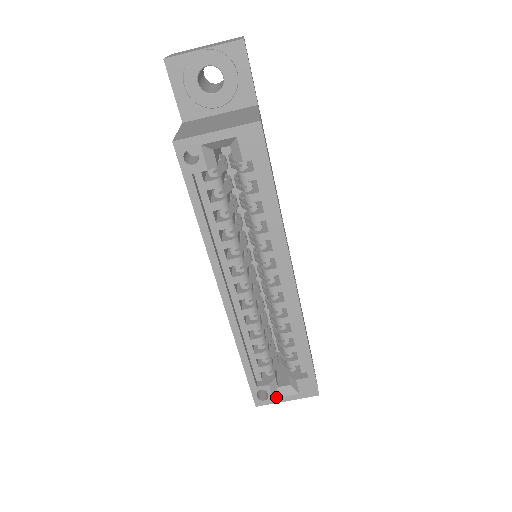
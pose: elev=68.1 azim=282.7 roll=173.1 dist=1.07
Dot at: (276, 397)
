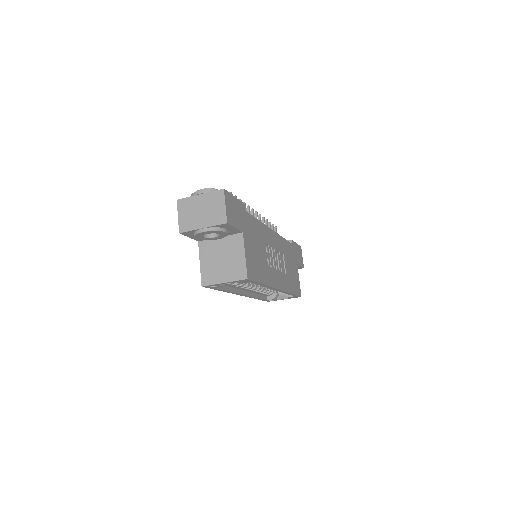
Dot at: occluded
